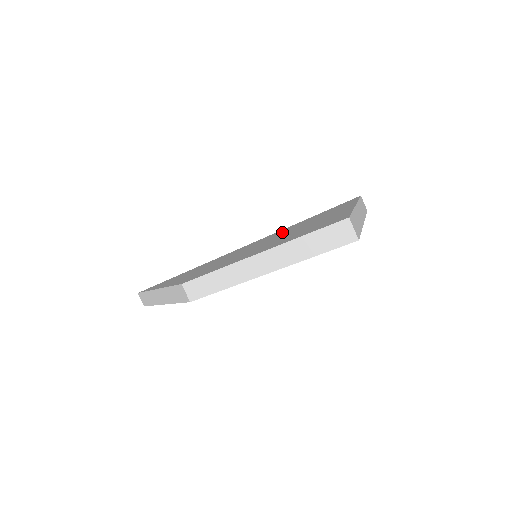
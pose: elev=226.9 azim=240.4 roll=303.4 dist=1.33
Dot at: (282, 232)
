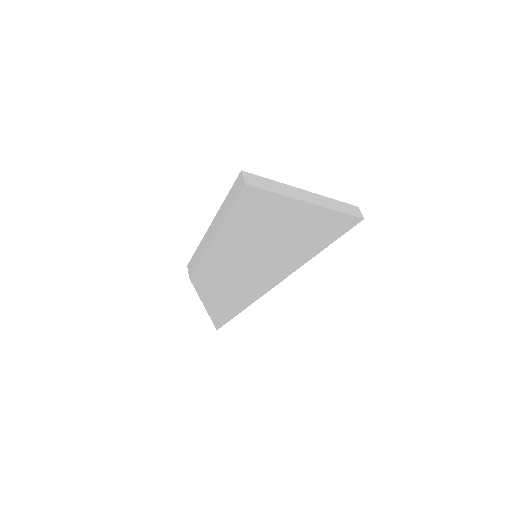
Dot at: occluded
